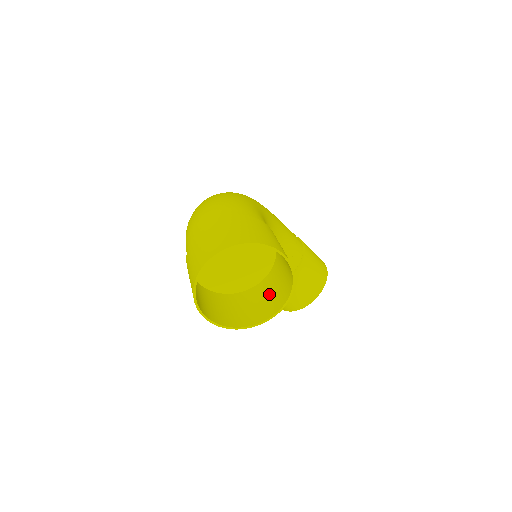
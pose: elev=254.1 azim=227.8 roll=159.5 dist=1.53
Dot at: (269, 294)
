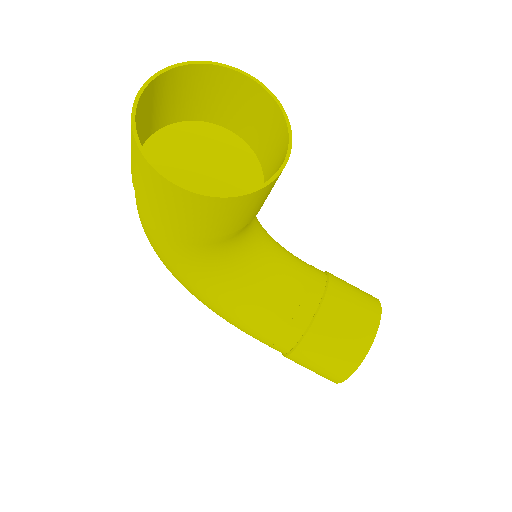
Dot at: occluded
